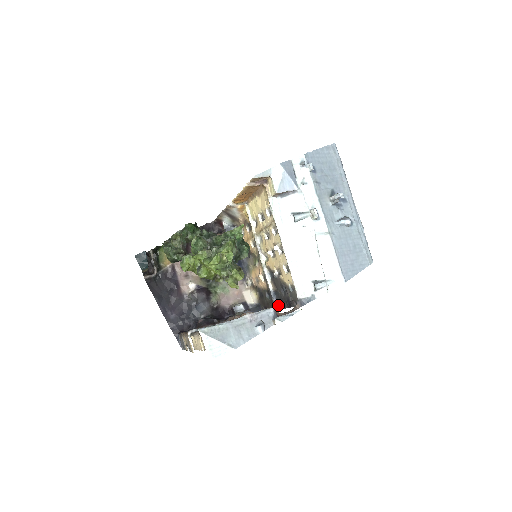
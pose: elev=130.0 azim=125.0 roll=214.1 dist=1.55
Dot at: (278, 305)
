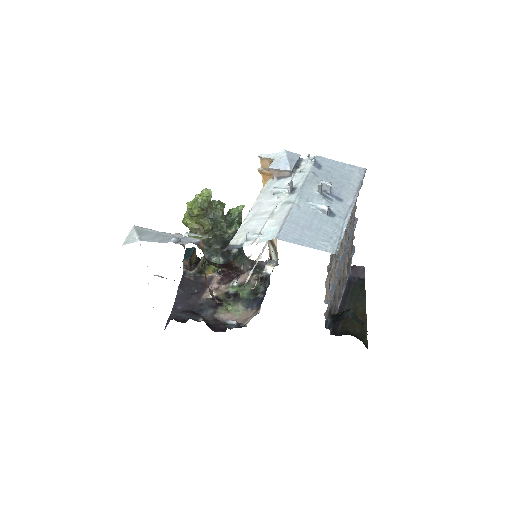
Dot at: occluded
